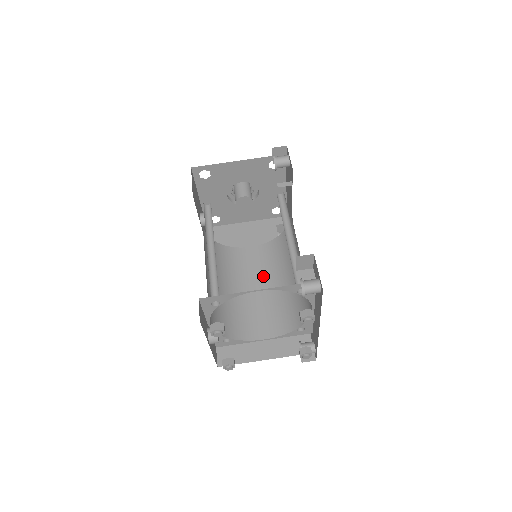
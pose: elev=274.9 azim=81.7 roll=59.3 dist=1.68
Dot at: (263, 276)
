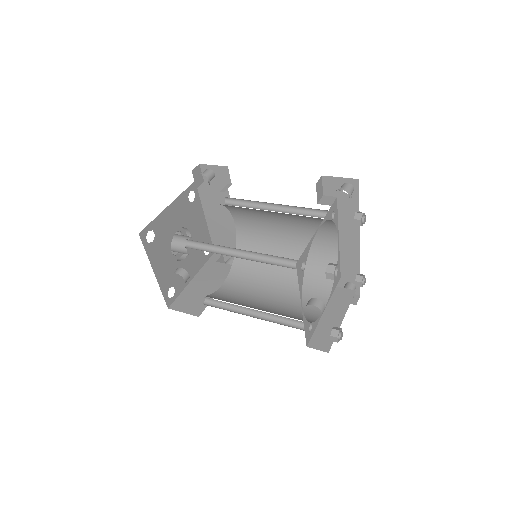
Dot at: (261, 286)
